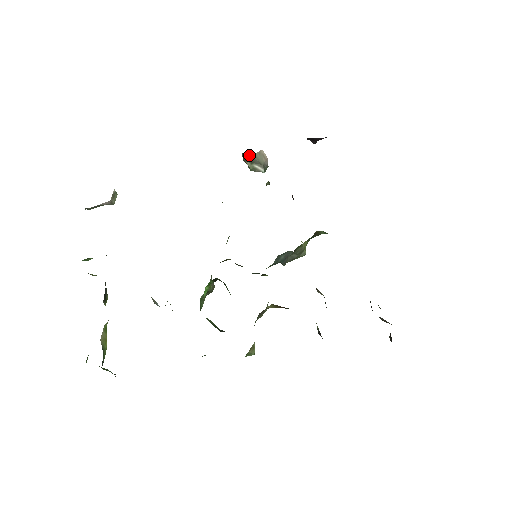
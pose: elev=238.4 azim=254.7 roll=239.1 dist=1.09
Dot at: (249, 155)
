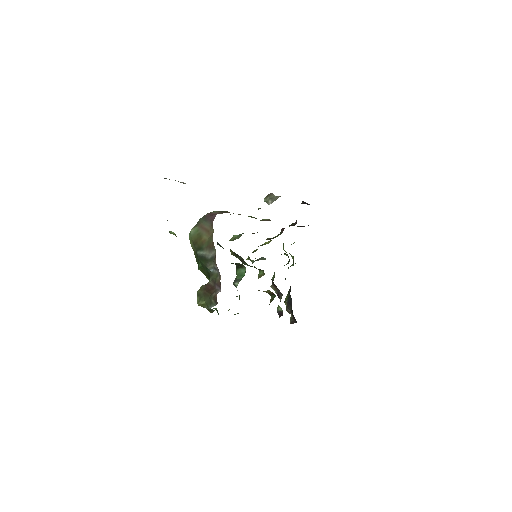
Dot at: (275, 196)
